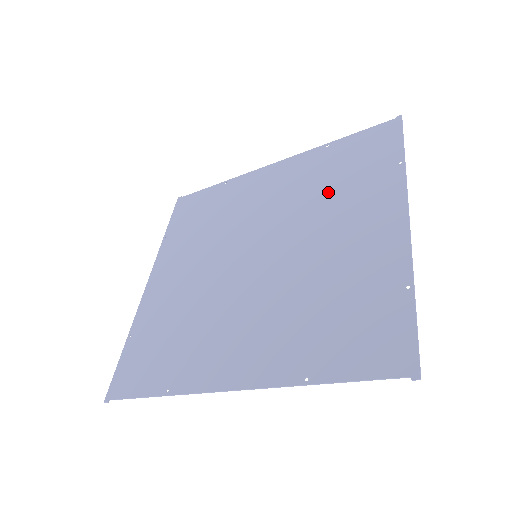
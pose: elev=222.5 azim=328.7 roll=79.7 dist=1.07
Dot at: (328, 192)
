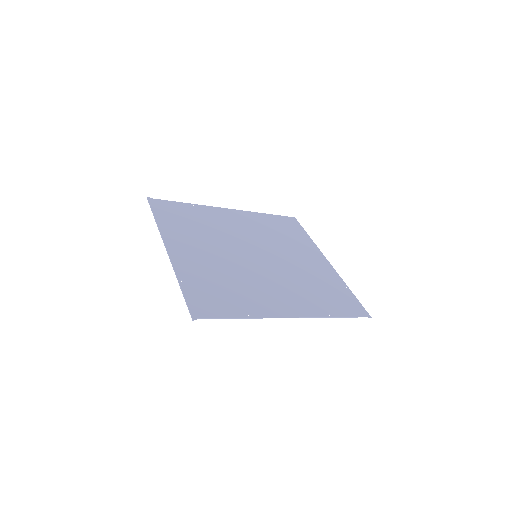
Dot at: (280, 238)
